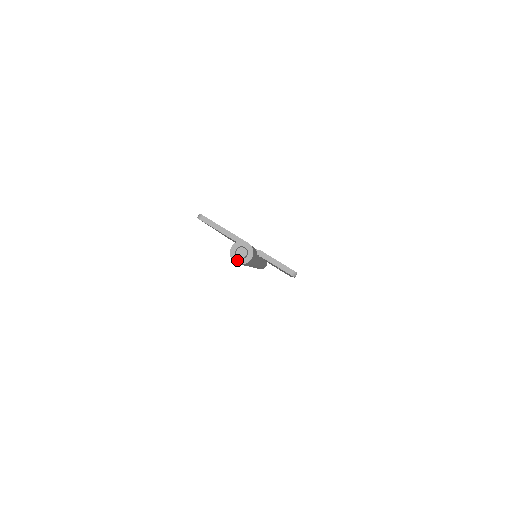
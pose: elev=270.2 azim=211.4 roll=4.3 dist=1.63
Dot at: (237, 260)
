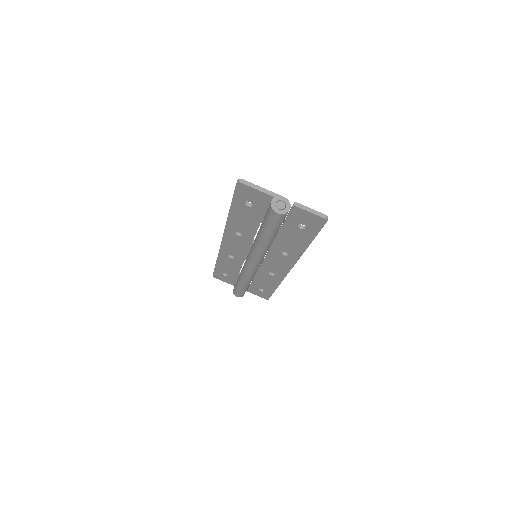
Dot at: (278, 211)
